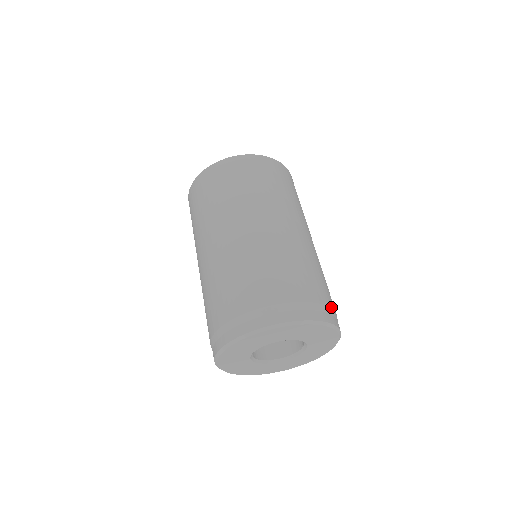
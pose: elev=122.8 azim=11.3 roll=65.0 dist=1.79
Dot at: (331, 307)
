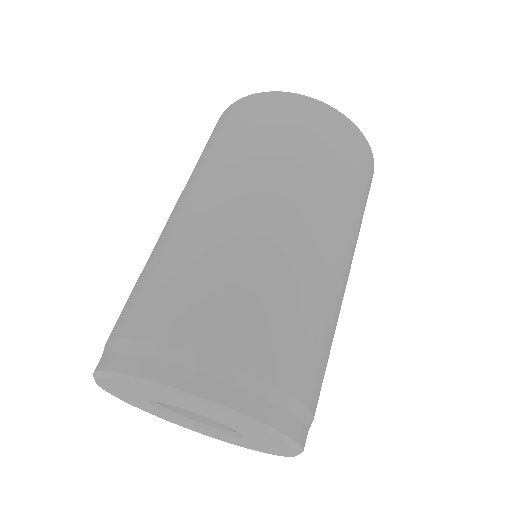
Dot at: occluded
